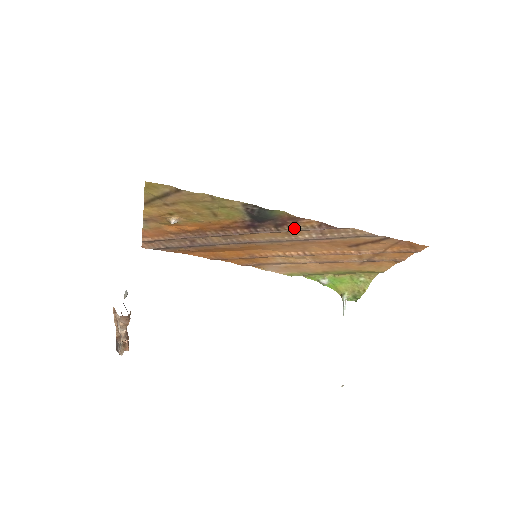
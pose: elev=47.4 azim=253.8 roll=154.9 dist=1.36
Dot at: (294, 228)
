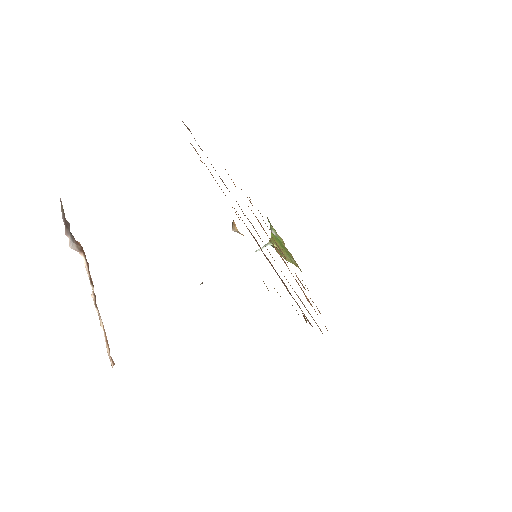
Dot at: occluded
